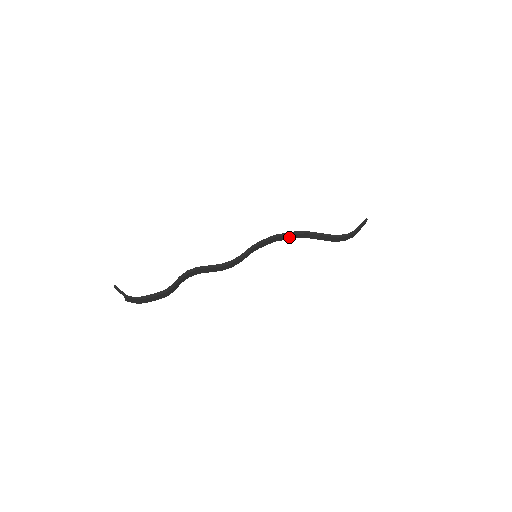
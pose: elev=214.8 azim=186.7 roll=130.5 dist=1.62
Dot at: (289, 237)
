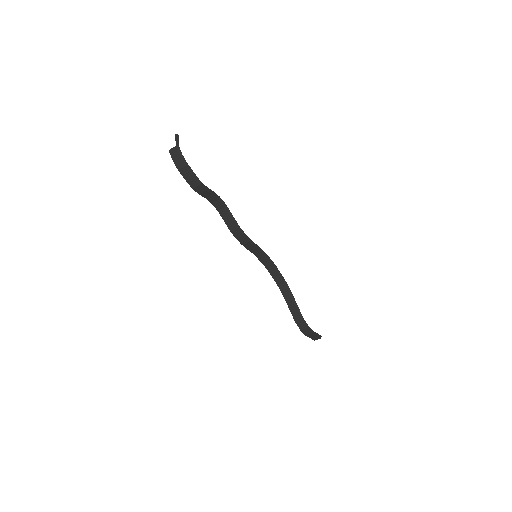
Dot at: (277, 279)
